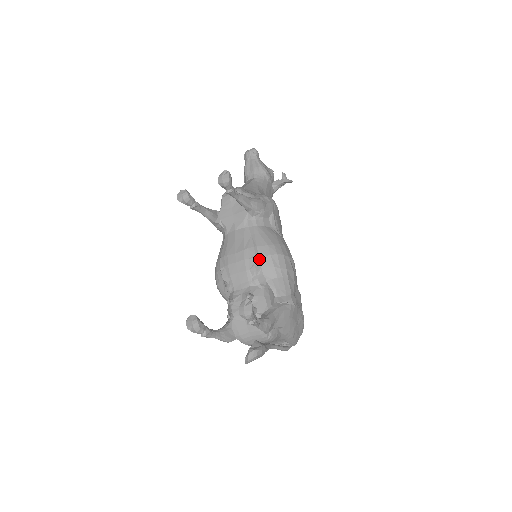
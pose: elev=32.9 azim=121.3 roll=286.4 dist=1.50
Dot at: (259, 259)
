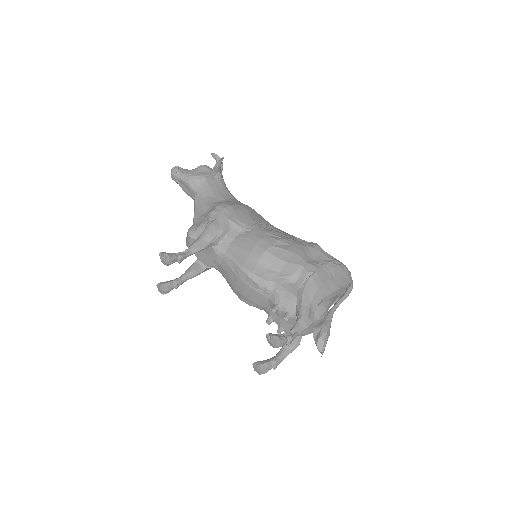
Dot at: (253, 274)
